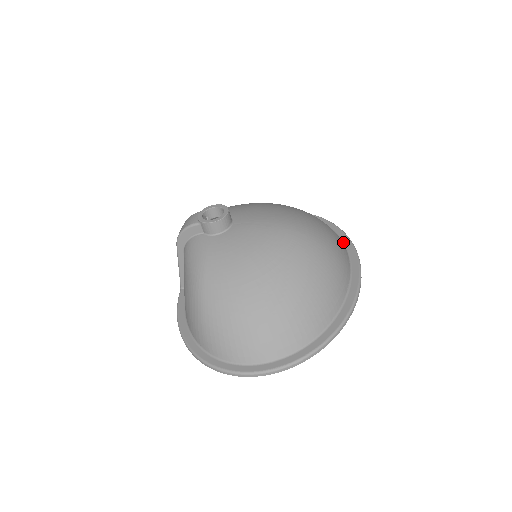
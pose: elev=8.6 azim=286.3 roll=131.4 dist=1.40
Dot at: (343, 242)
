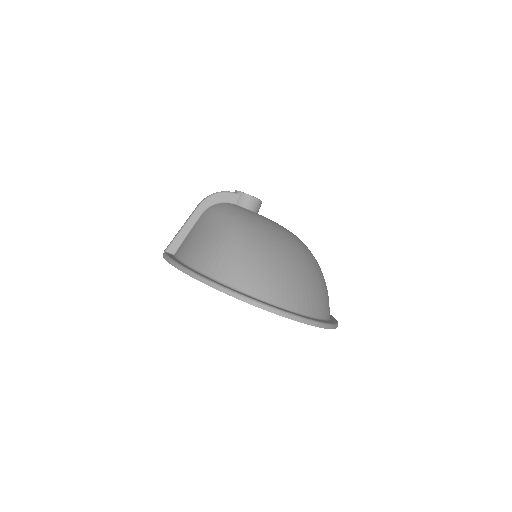
Dot at: occluded
